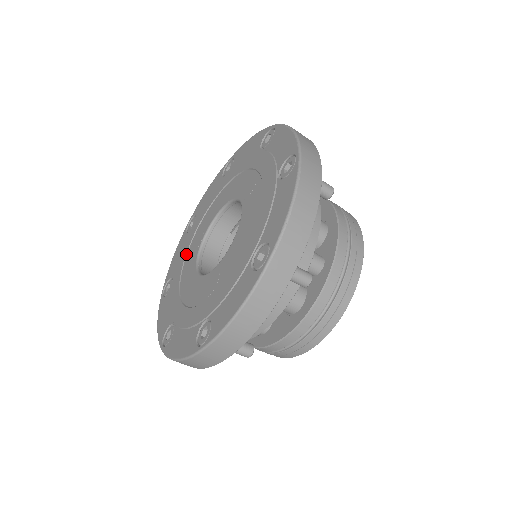
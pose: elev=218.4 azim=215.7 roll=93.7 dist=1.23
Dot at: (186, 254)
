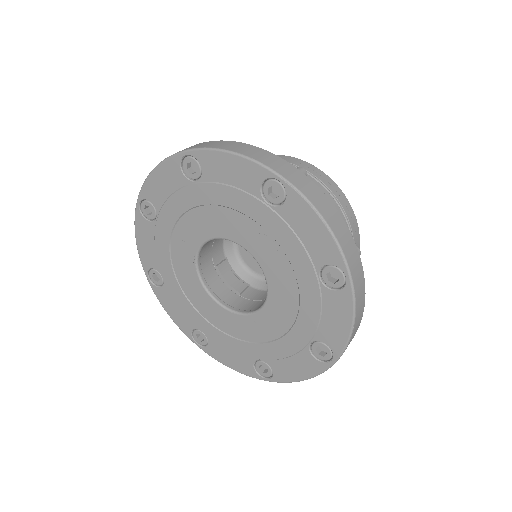
Dot at: (170, 258)
